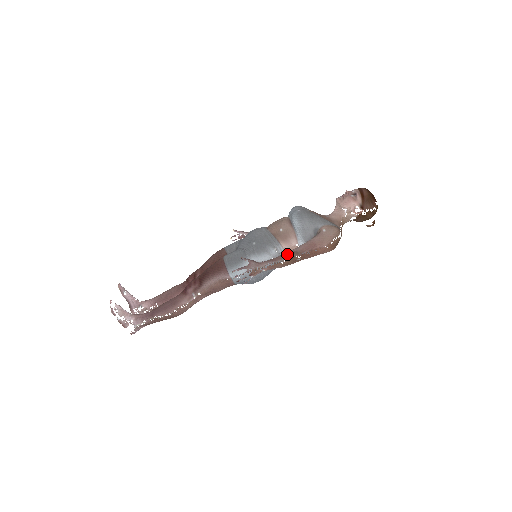
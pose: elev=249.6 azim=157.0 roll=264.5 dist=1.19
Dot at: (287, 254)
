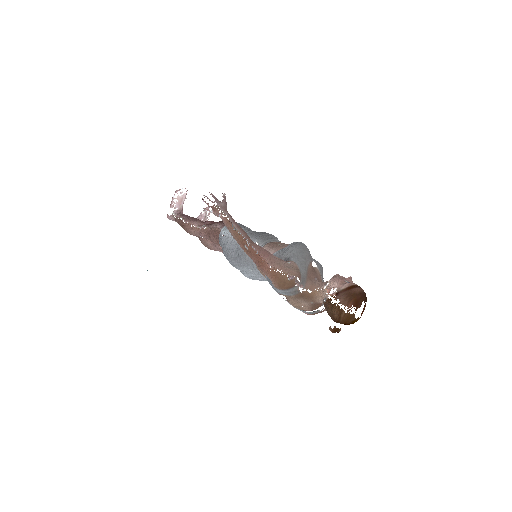
Dot at: (245, 232)
